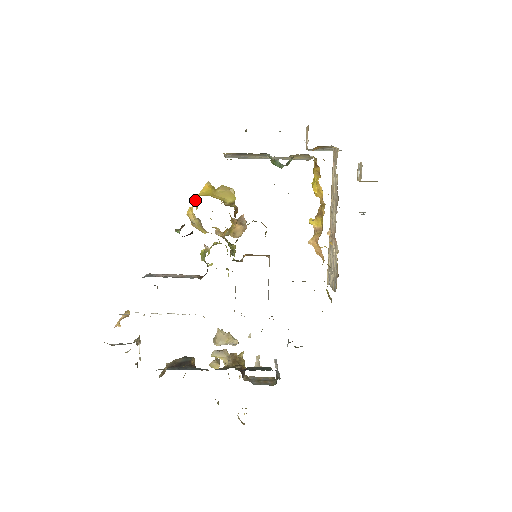
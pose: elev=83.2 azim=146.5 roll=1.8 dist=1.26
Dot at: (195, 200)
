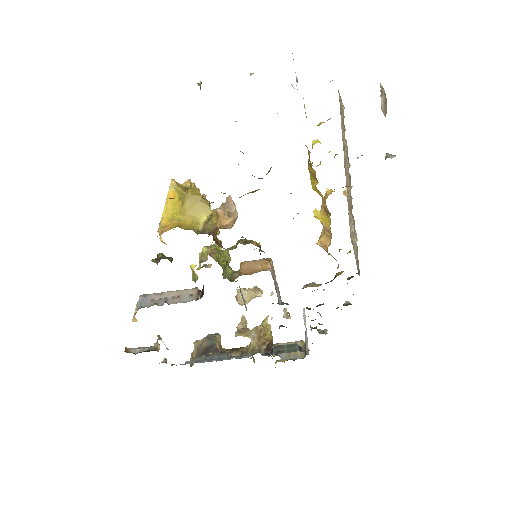
Dot at: occluded
